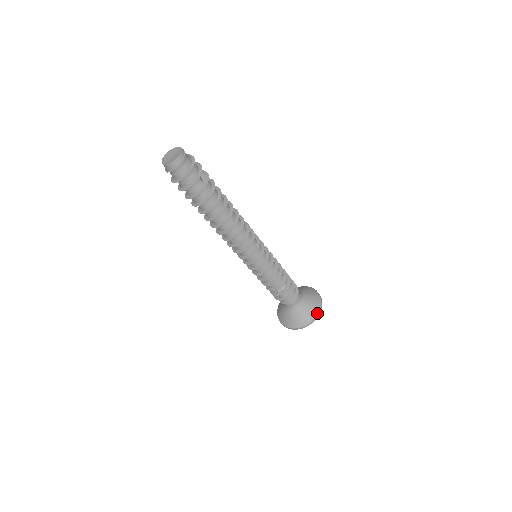
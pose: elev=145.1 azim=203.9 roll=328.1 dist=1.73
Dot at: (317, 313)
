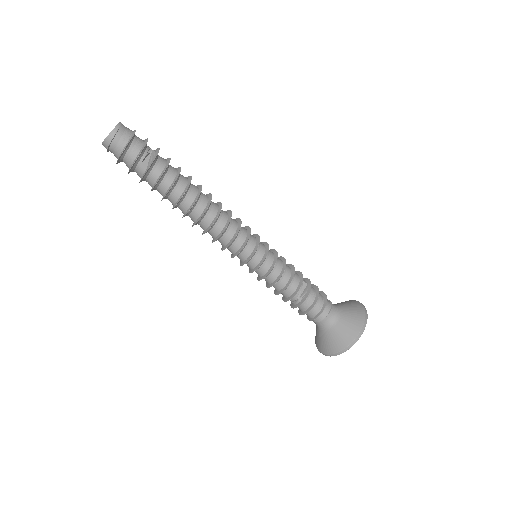
Dot at: (341, 349)
